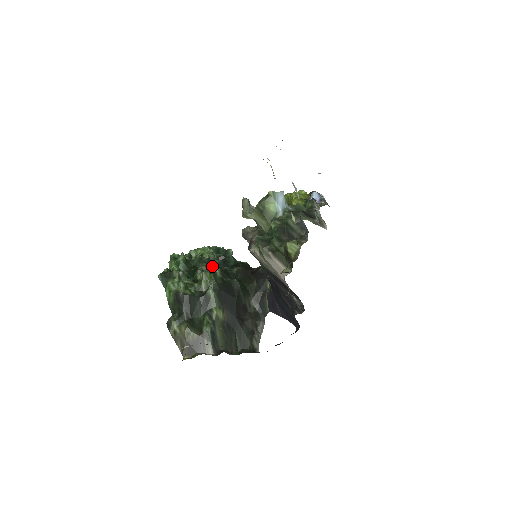
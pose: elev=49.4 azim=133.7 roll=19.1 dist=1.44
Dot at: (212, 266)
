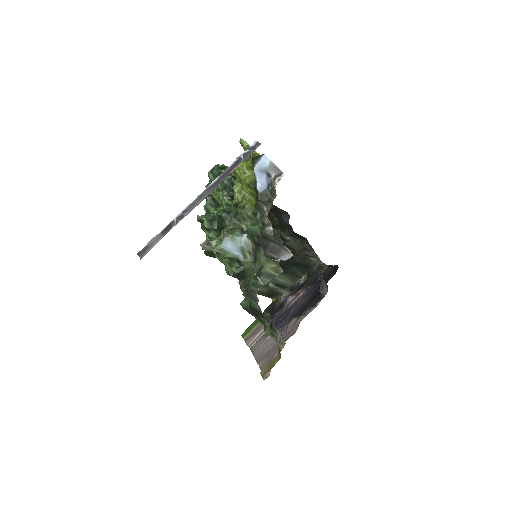
Dot at: occluded
